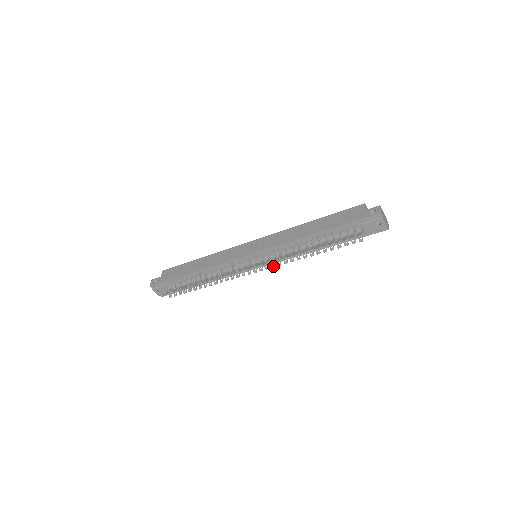
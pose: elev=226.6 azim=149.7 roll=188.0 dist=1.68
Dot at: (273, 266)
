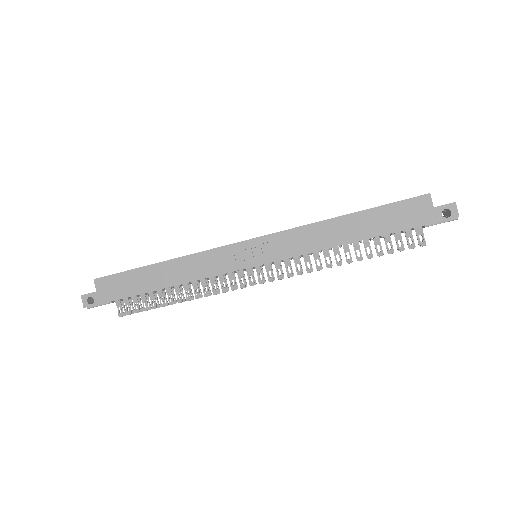
Dot at: occluded
